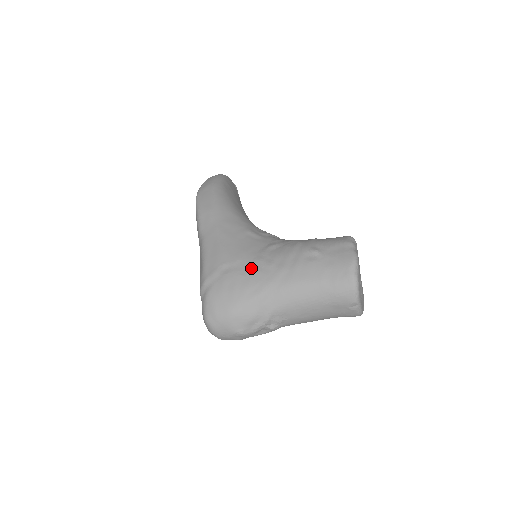
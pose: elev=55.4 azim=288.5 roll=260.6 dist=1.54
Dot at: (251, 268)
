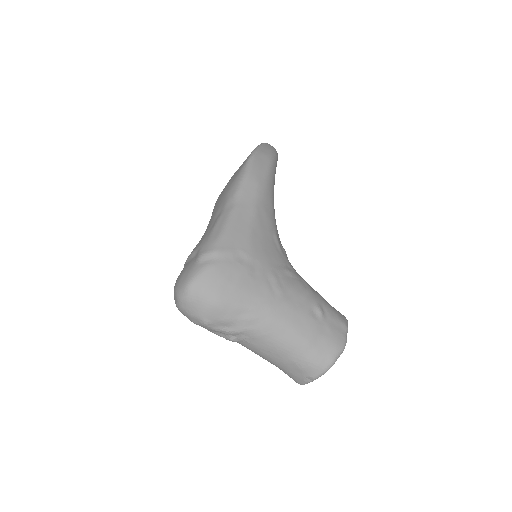
Dot at: (263, 278)
